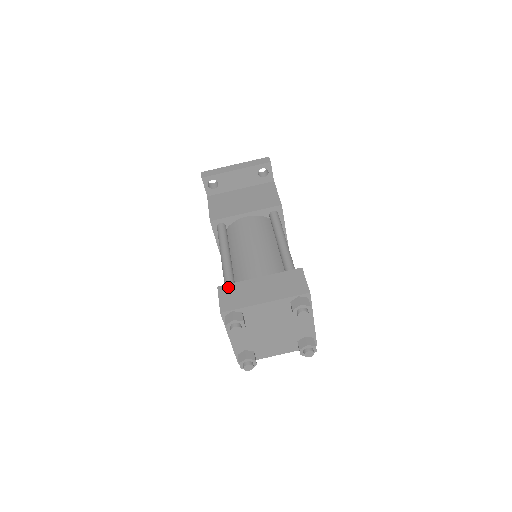
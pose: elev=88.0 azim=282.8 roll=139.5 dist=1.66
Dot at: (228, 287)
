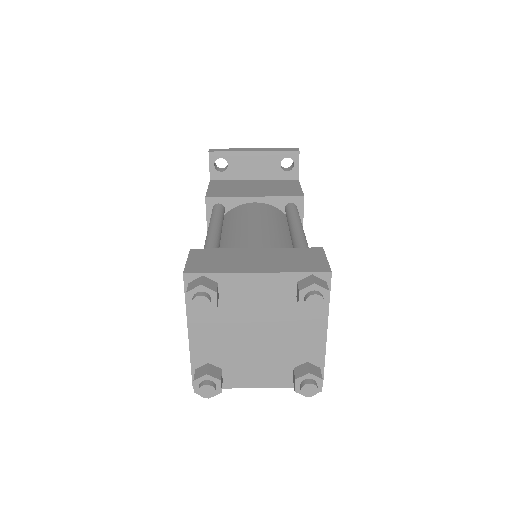
Dot at: (206, 251)
